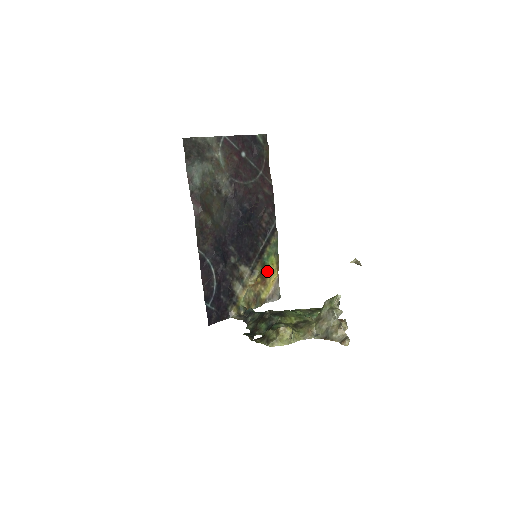
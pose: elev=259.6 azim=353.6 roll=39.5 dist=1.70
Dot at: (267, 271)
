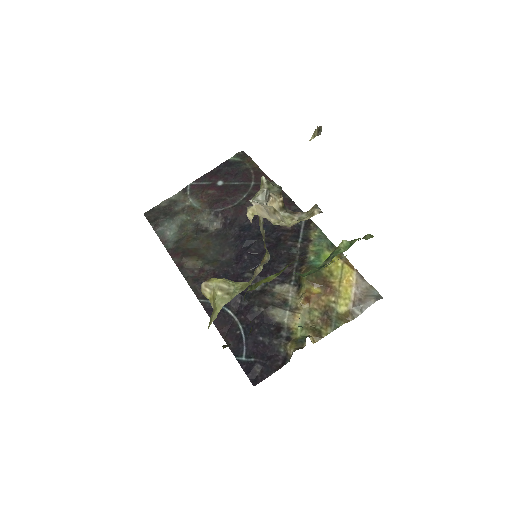
Dot at: (327, 274)
